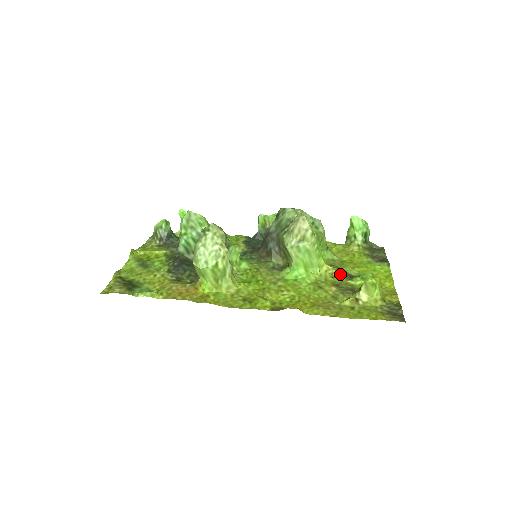
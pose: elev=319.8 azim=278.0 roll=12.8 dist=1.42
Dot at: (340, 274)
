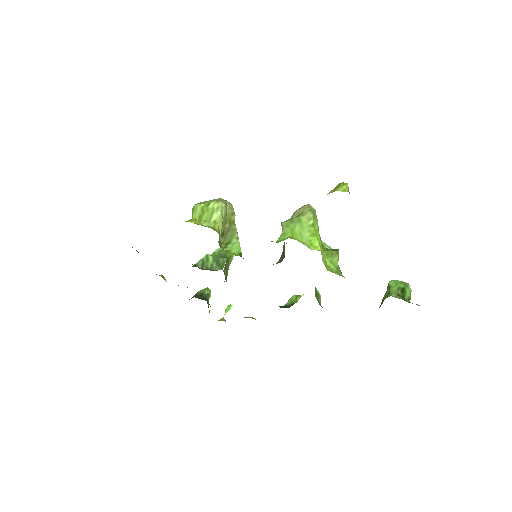
Dot at: occluded
